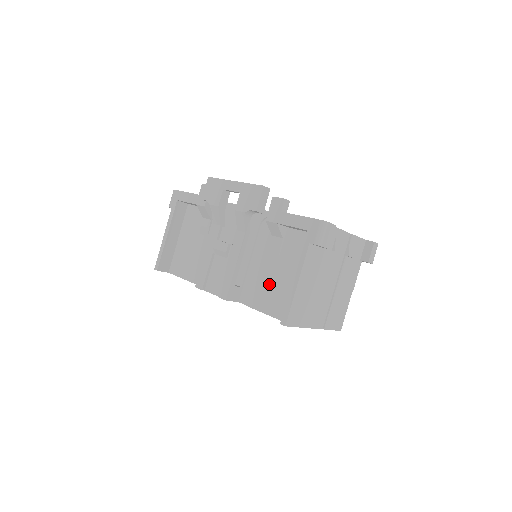
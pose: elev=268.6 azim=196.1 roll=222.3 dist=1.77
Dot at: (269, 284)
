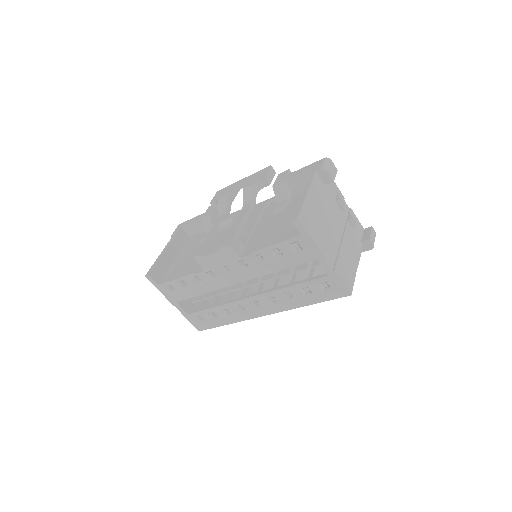
Dot at: (275, 228)
